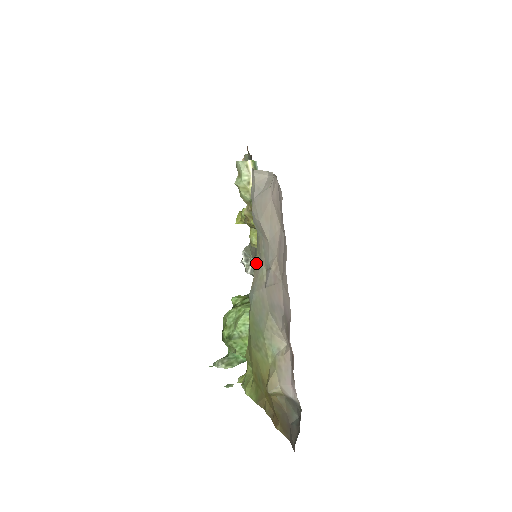
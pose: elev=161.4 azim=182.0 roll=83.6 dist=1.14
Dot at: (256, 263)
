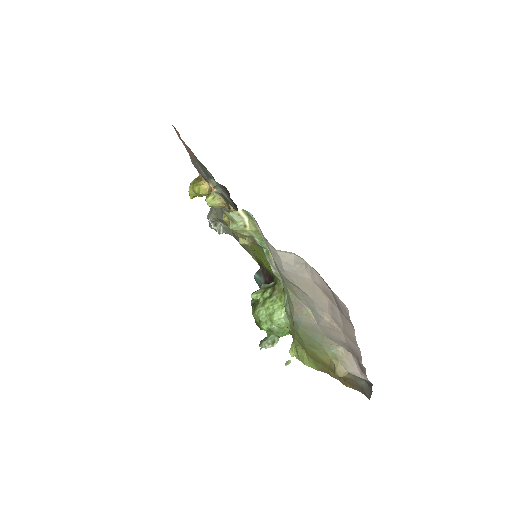
Dot at: (292, 299)
